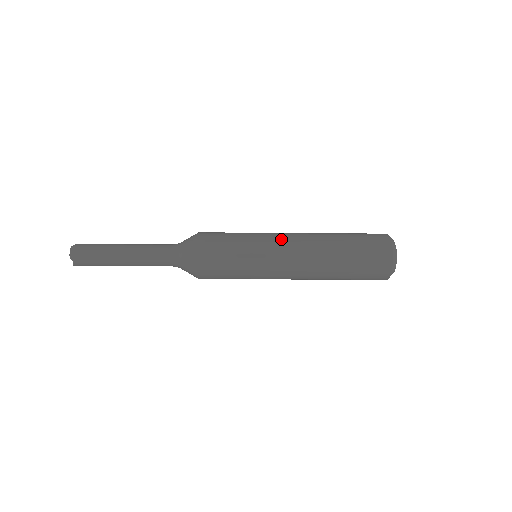
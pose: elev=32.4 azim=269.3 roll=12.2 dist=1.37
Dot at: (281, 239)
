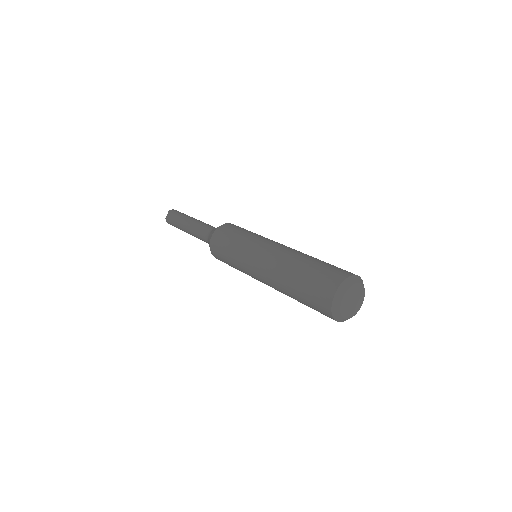
Dot at: (254, 269)
